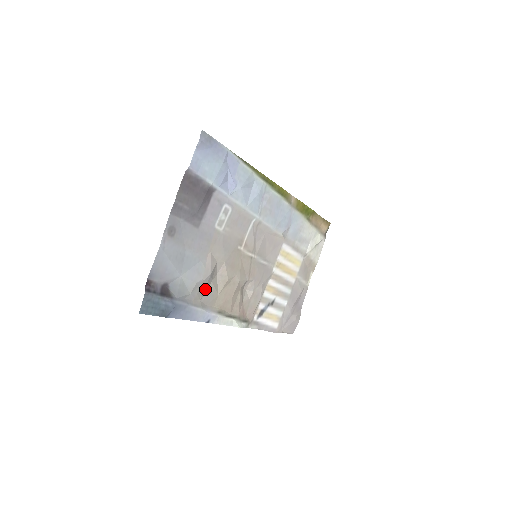
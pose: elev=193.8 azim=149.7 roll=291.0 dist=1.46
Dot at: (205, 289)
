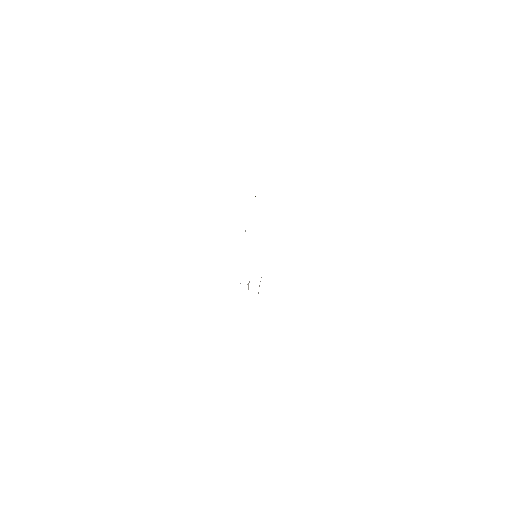
Dot at: occluded
